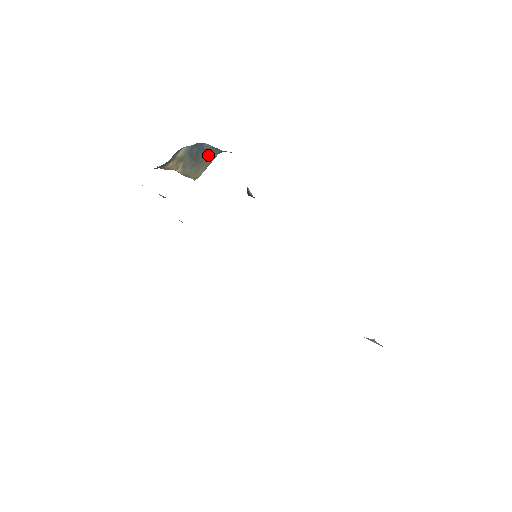
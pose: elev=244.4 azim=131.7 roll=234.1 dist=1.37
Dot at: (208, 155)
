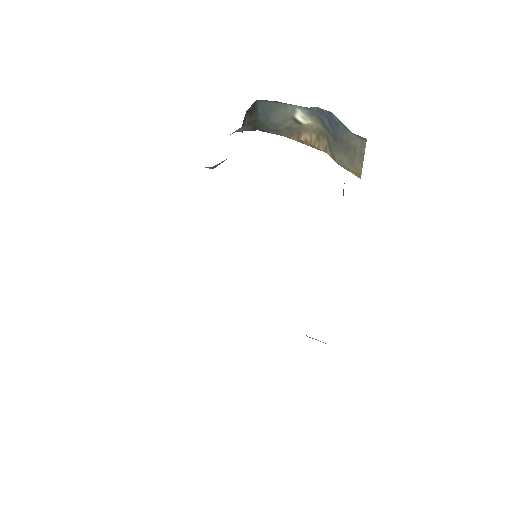
Dot at: (353, 138)
